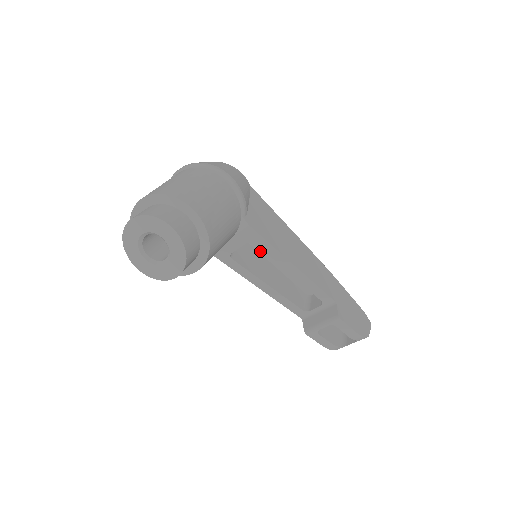
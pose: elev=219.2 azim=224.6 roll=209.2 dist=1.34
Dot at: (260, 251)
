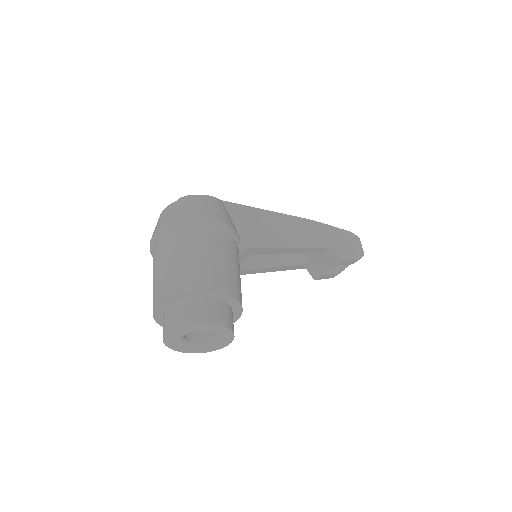
Dot at: occluded
